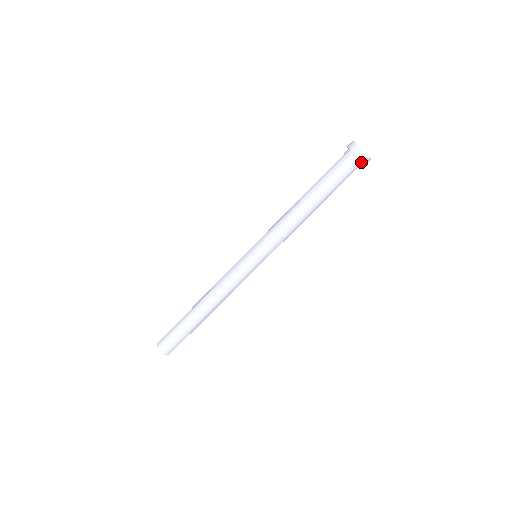
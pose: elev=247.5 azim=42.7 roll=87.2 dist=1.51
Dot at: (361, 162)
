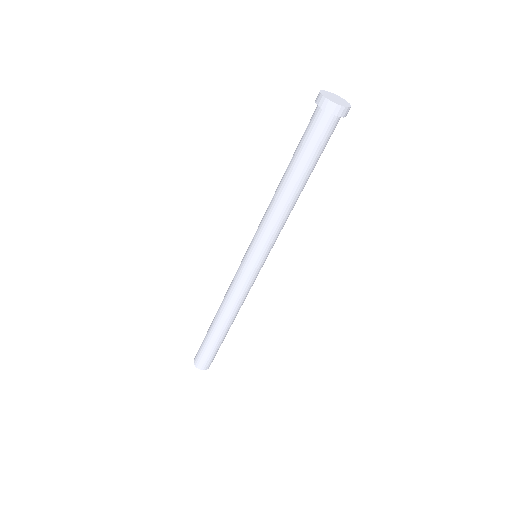
Dot at: (337, 116)
